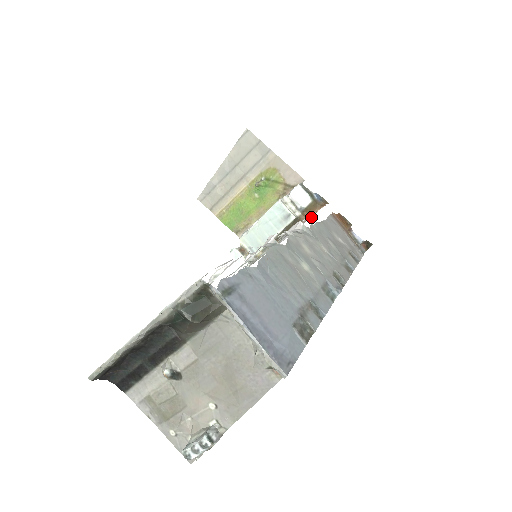
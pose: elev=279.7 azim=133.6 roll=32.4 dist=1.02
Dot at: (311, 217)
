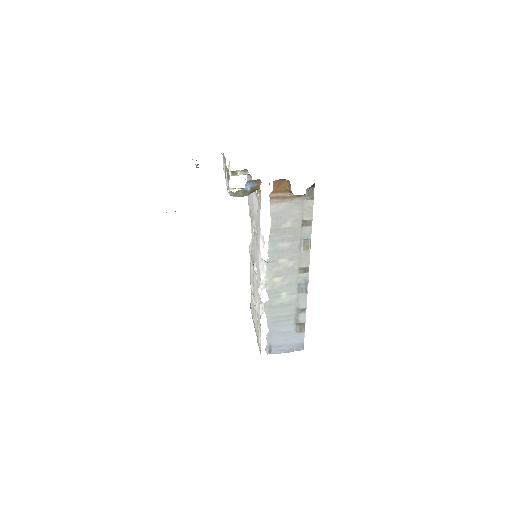
Dot at: (262, 237)
